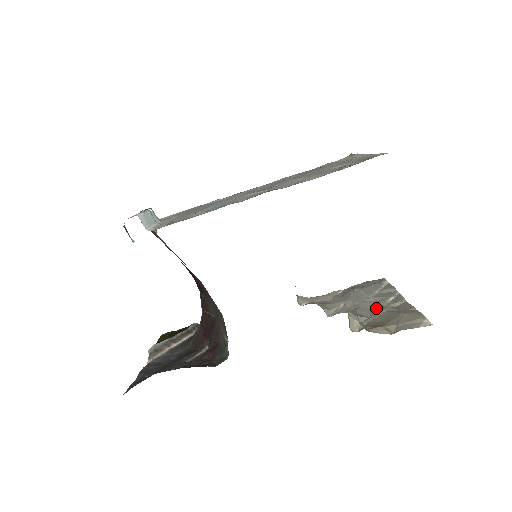
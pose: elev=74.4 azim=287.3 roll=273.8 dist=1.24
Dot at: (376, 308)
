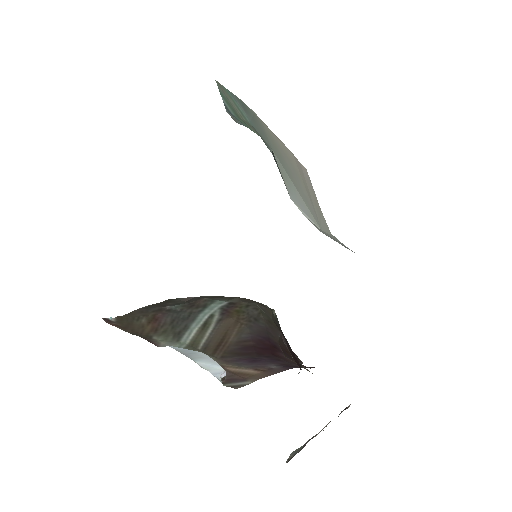
Dot at: occluded
